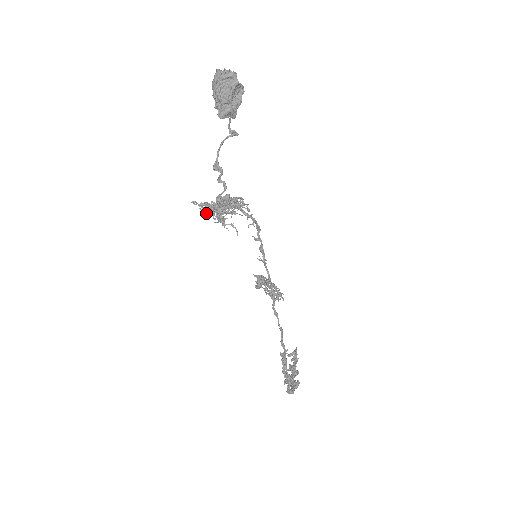
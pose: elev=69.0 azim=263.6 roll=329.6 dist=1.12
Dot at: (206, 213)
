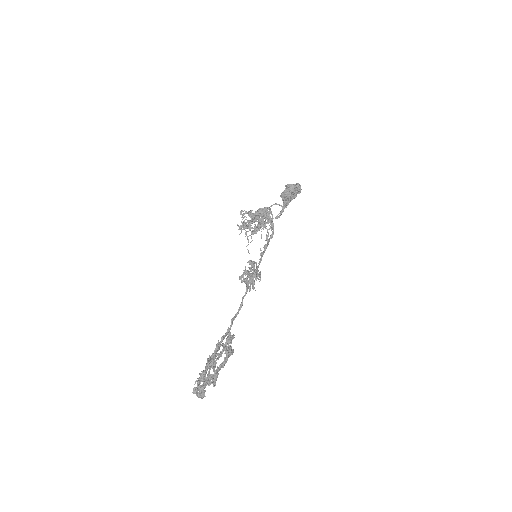
Dot at: (239, 229)
